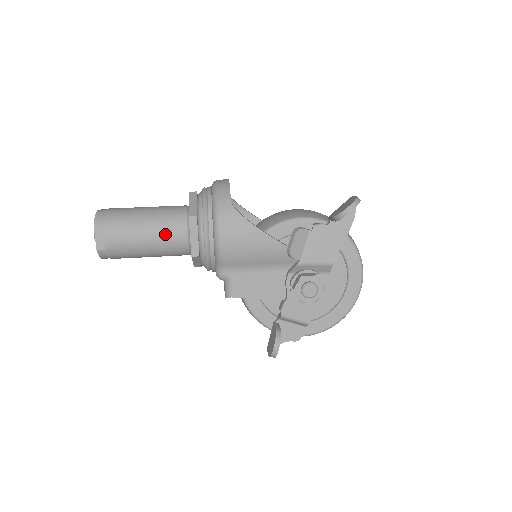
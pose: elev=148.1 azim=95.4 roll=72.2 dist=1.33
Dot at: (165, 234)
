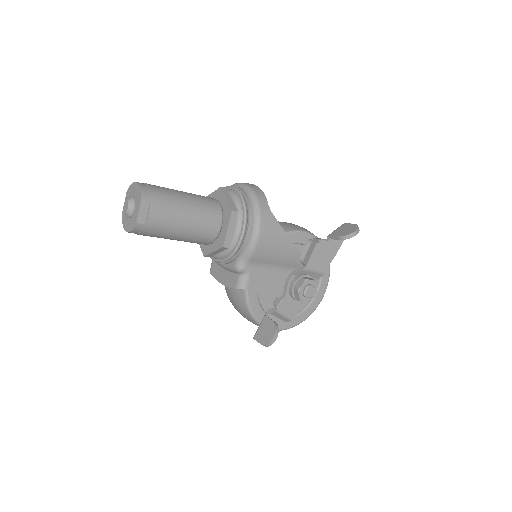
Dot at: (203, 221)
